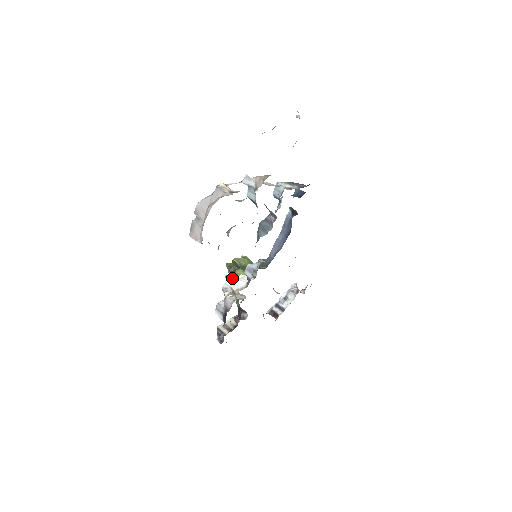
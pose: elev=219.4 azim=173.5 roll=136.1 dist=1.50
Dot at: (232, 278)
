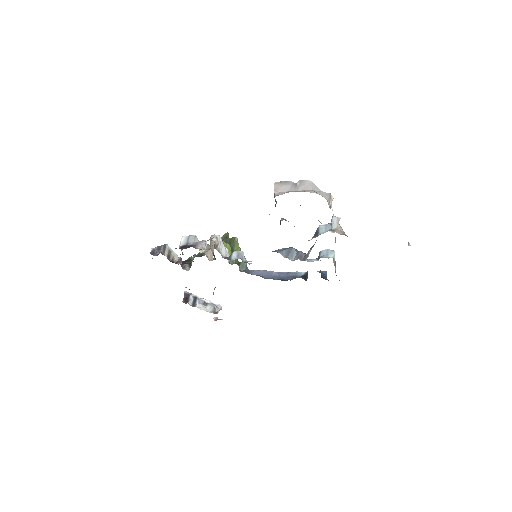
Dot at: occluded
